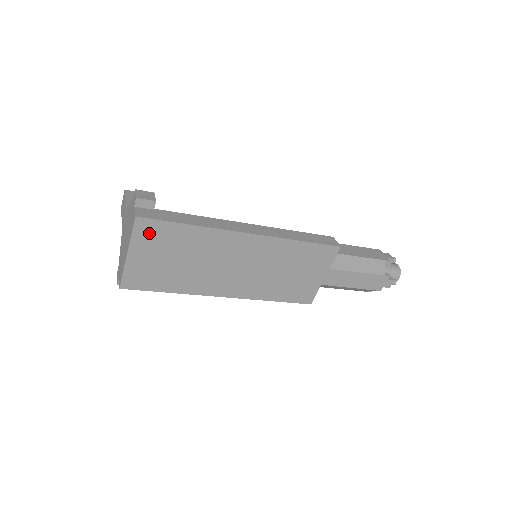
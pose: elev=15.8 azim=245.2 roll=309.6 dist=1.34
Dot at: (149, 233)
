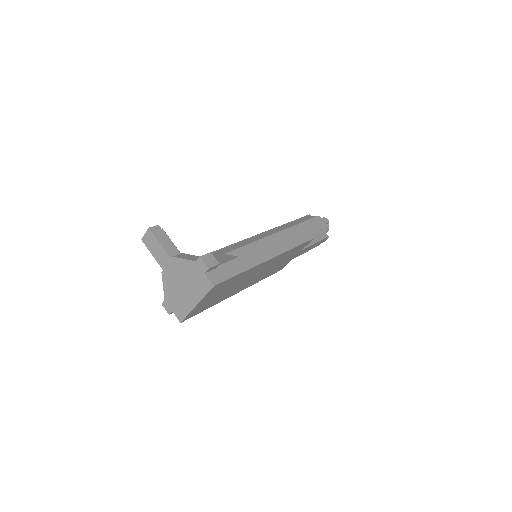
Dot at: (216, 289)
